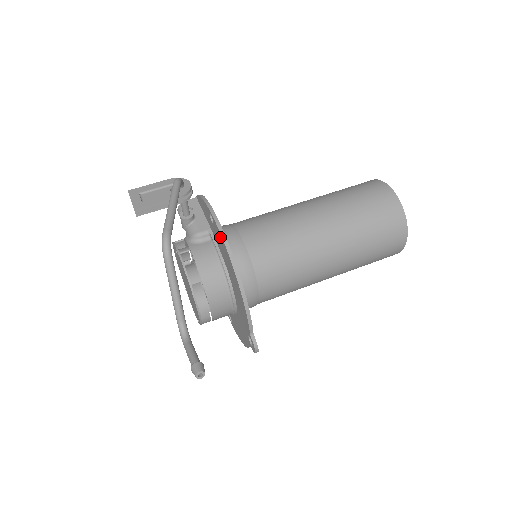
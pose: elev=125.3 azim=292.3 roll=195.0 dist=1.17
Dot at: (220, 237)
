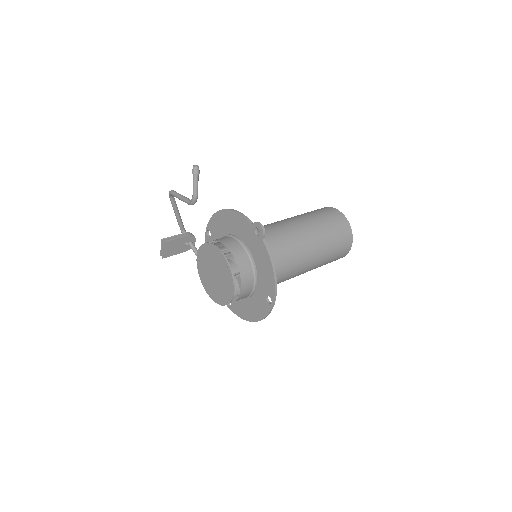
Dot at: (212, 222)
